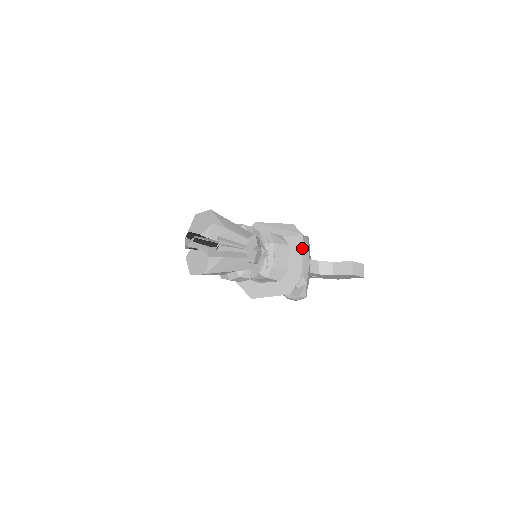
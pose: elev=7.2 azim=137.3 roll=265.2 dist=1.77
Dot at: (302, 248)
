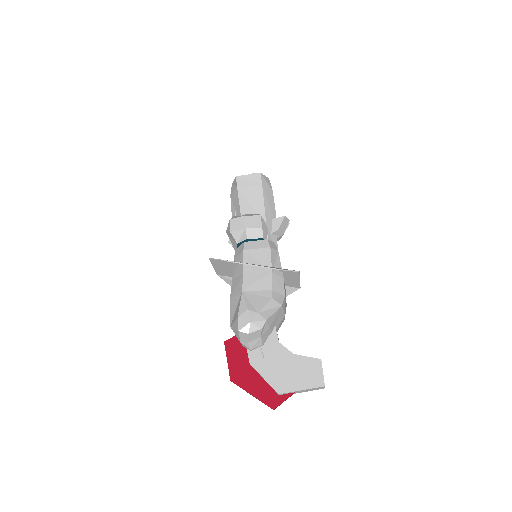
Dot at: occluded
